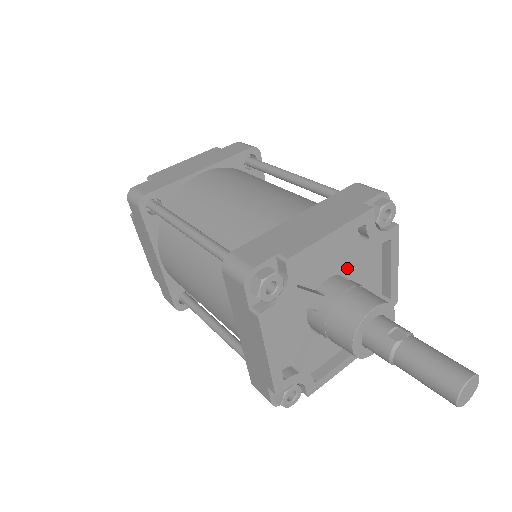
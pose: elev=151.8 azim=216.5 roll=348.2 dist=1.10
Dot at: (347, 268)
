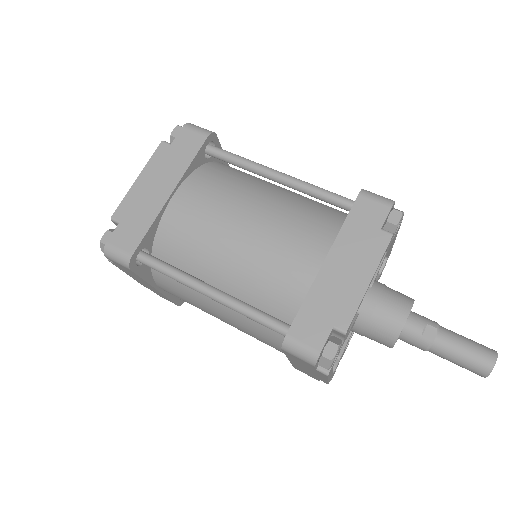
Dot at: occluded
